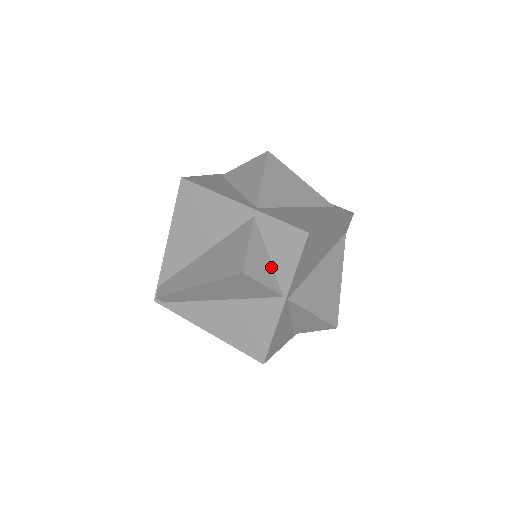
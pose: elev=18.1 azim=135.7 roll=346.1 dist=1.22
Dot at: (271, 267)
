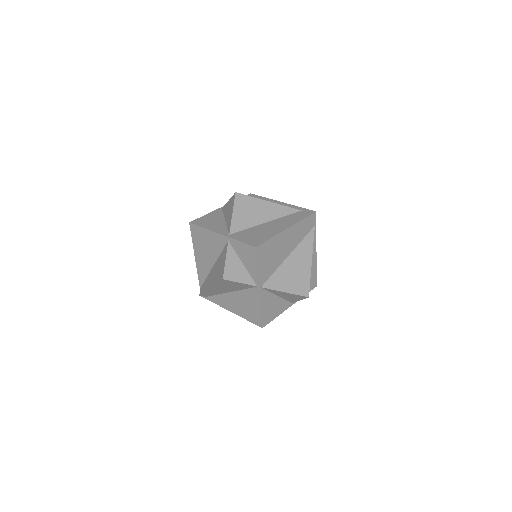
Dot at: (245, 270)
